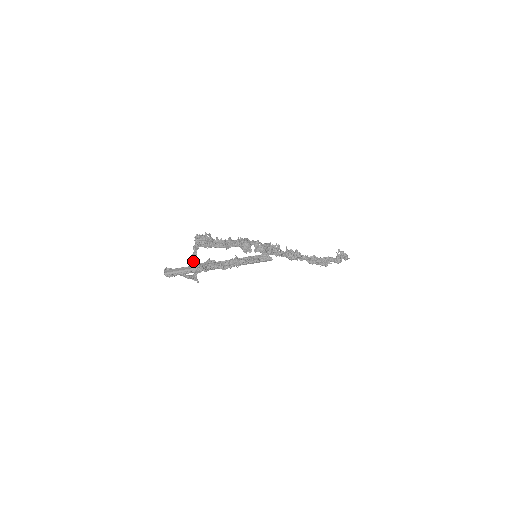
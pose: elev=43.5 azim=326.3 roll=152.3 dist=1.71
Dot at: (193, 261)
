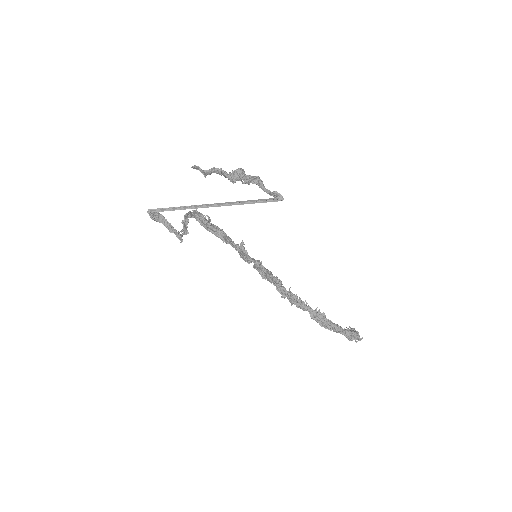
Dot at: (184, 221)
